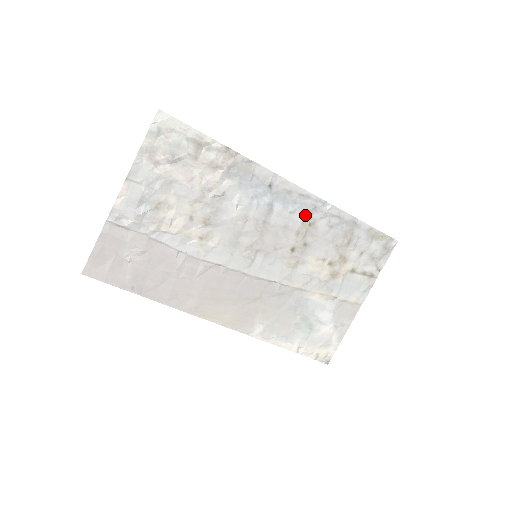
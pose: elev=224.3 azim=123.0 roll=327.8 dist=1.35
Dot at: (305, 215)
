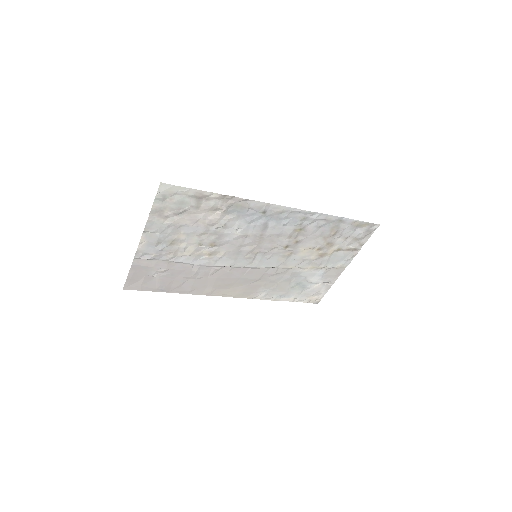
Dot at: (296, 224)
